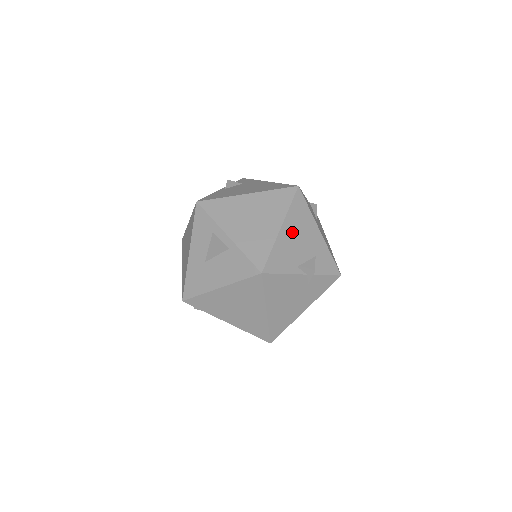
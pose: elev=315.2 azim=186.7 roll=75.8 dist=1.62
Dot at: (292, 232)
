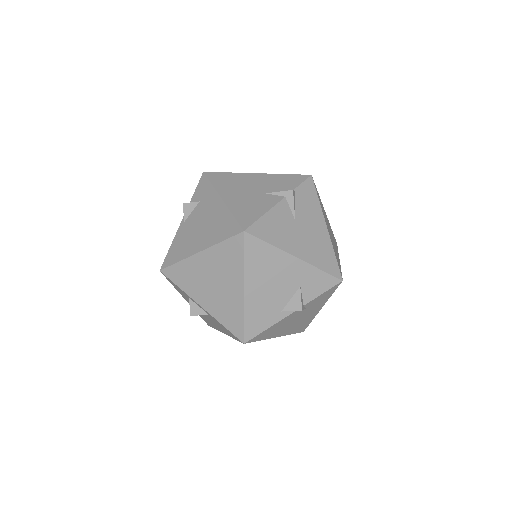
Dot at: (260, 285)
